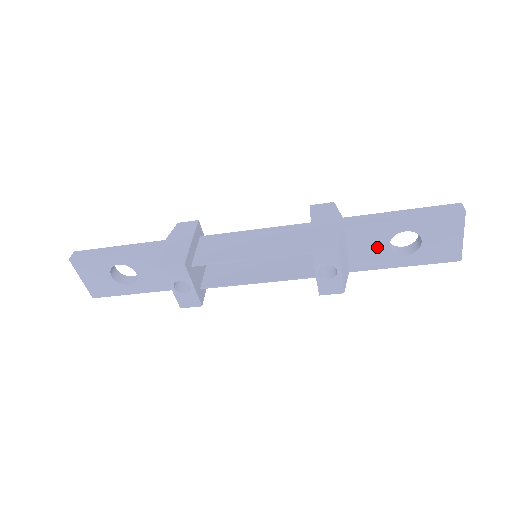
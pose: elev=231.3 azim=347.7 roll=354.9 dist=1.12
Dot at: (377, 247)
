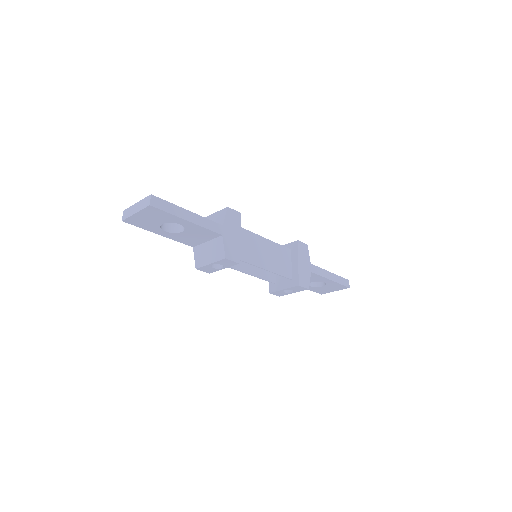
Dot at: occluded
